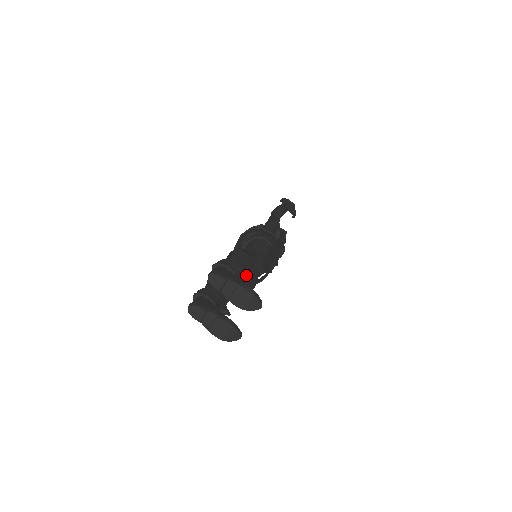
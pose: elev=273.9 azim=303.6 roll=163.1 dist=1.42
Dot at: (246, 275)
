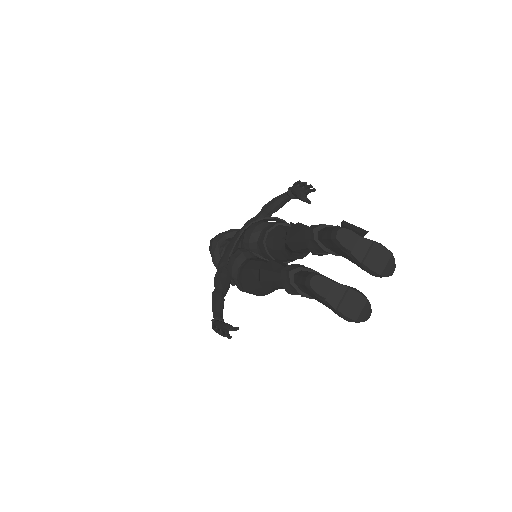
Dot at: occluded
